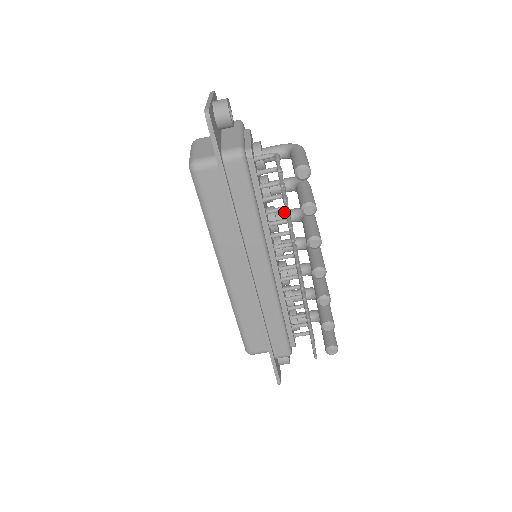
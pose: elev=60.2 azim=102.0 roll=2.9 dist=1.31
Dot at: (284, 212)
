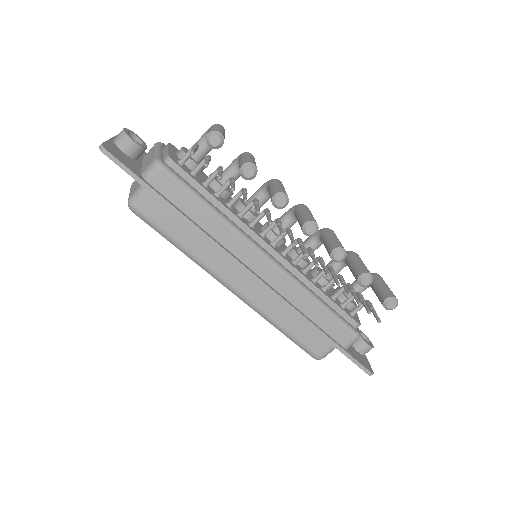
Dot at: (251, 197)
